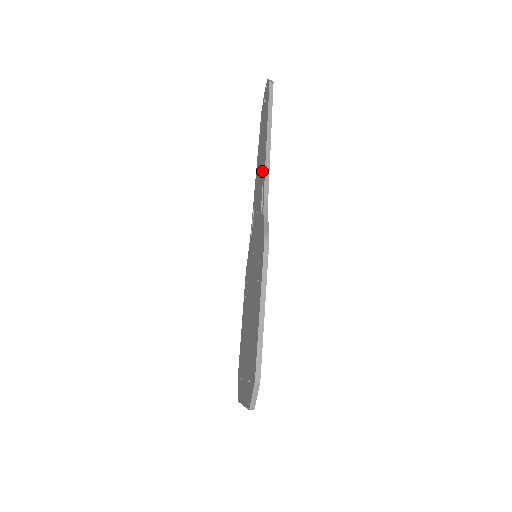
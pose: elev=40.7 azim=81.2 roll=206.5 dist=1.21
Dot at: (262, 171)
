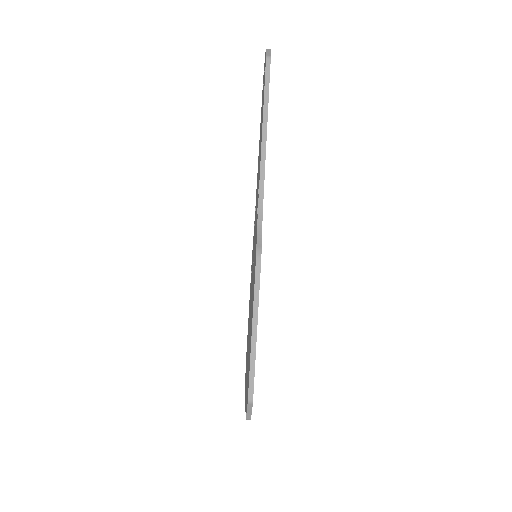
Dot at: (259, 167)
